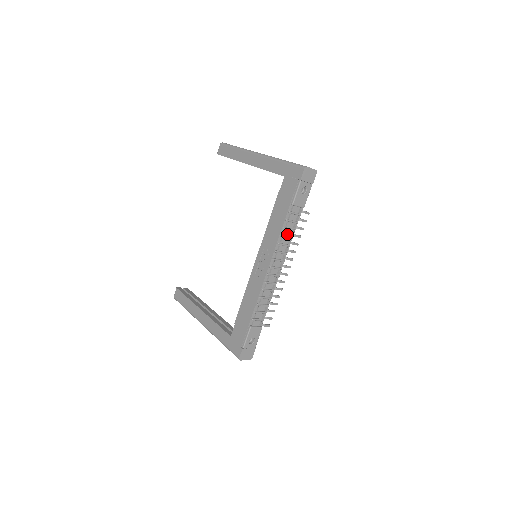
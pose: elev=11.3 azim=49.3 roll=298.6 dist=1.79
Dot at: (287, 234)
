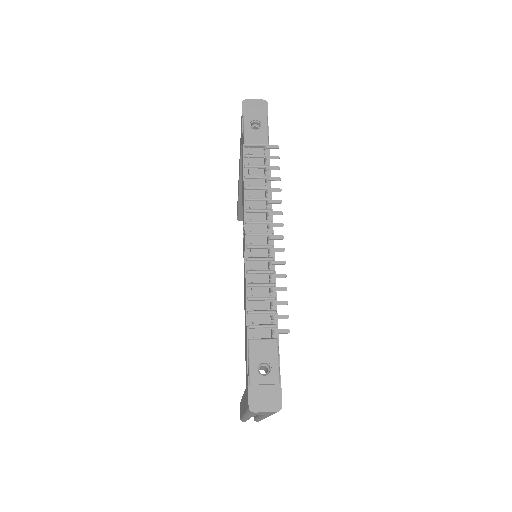
Dot at: (258, 185)
